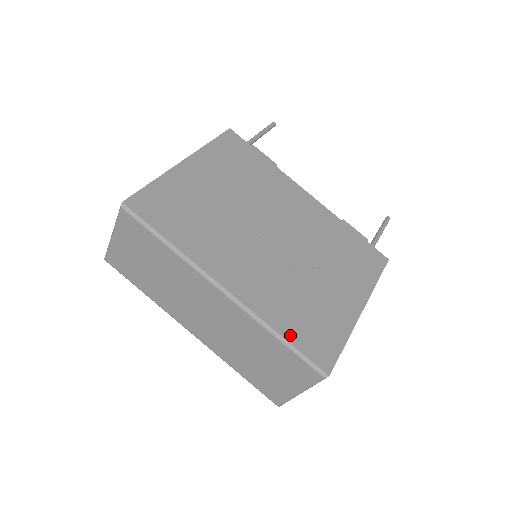
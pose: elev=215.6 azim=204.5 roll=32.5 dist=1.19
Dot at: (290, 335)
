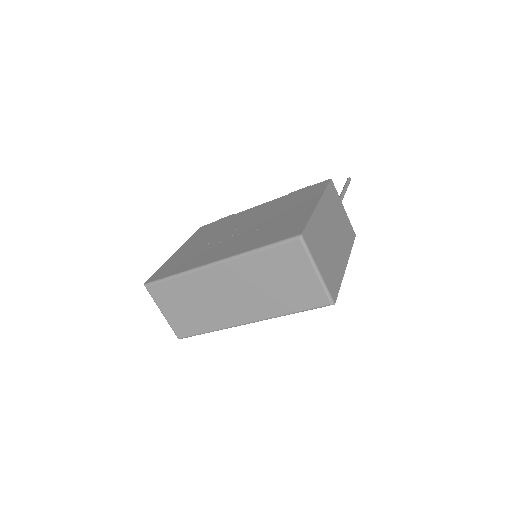
Dot at: (266, 243)
